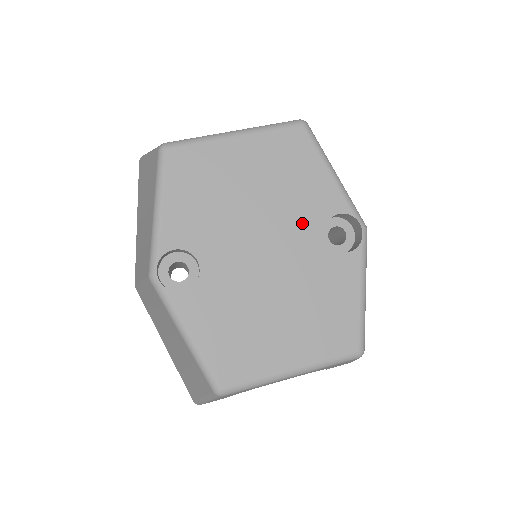
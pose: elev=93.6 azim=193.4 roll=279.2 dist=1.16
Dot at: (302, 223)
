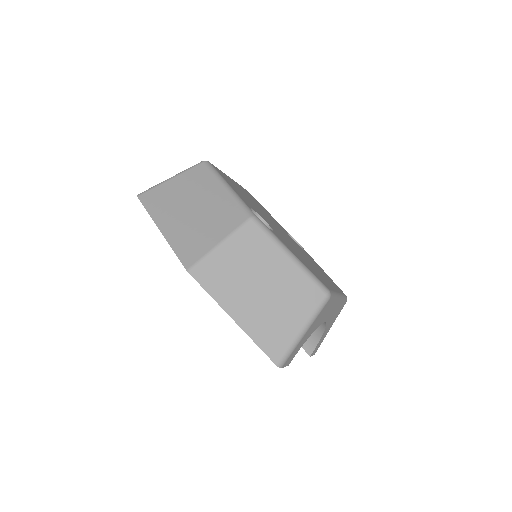
Dot at: (281, 228)
